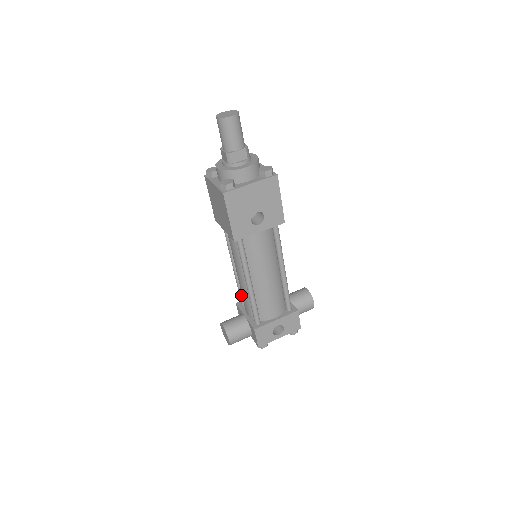
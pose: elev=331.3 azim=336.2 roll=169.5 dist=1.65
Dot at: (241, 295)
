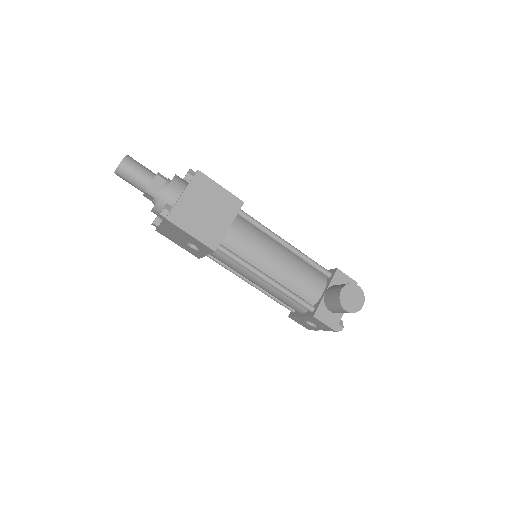
Dot at: occluded
